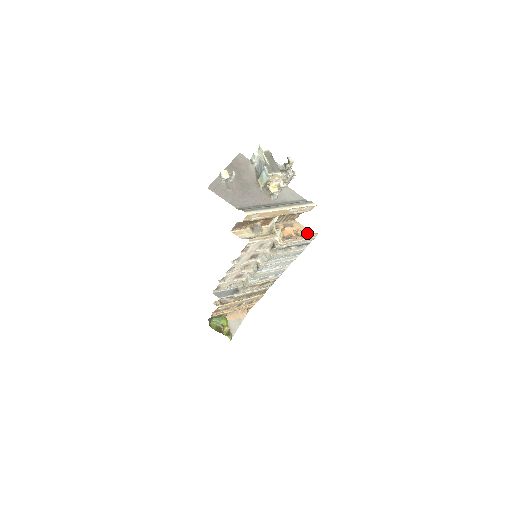
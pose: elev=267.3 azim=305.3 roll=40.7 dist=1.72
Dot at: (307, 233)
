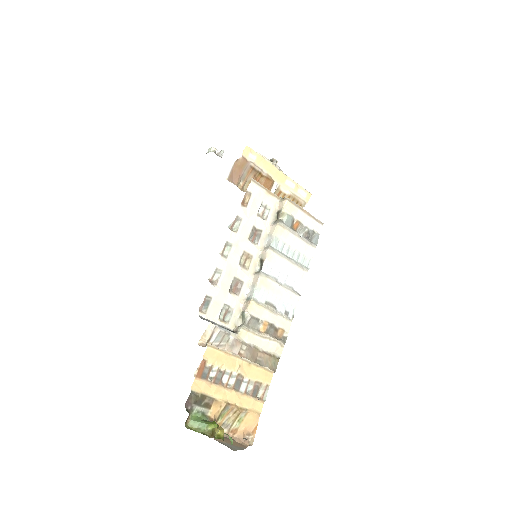
Dot at: occluded
